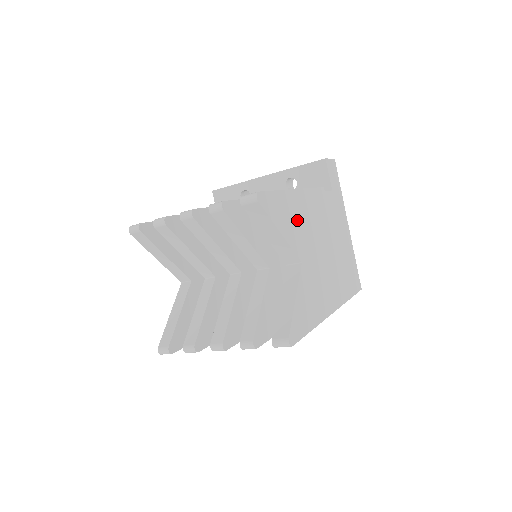
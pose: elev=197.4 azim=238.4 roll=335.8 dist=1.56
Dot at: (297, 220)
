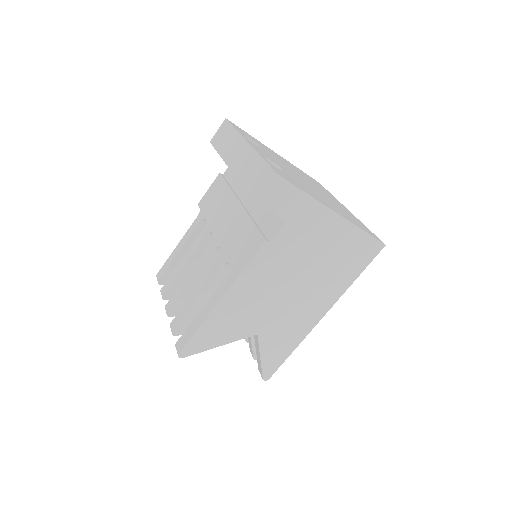
Dot at: (235, 317)
